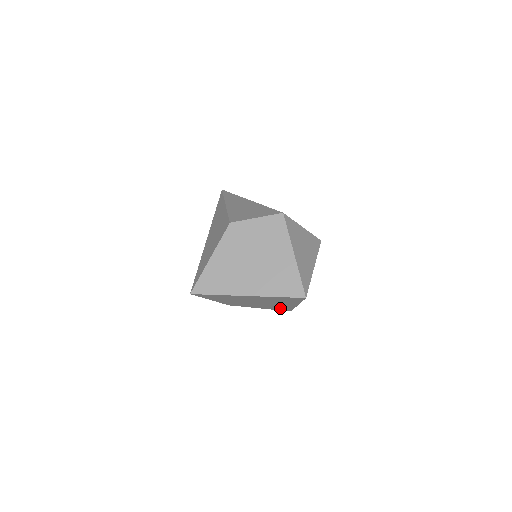
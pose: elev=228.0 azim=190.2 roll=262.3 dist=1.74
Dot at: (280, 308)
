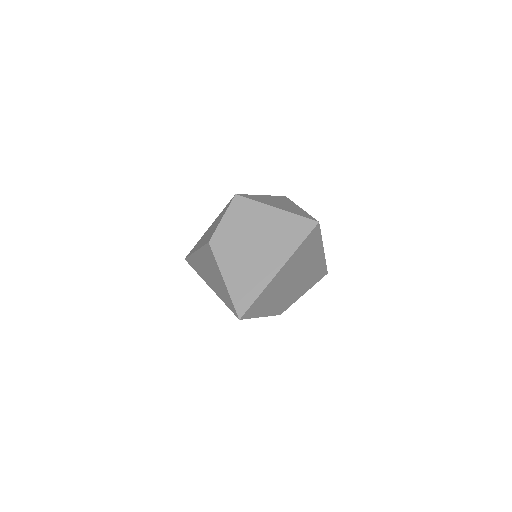
Dot at: (317, 275)
